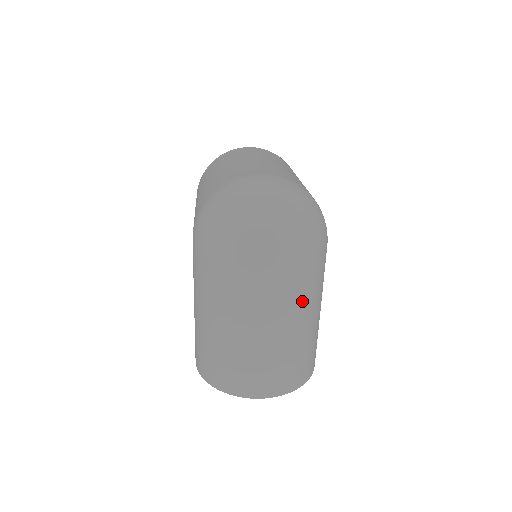
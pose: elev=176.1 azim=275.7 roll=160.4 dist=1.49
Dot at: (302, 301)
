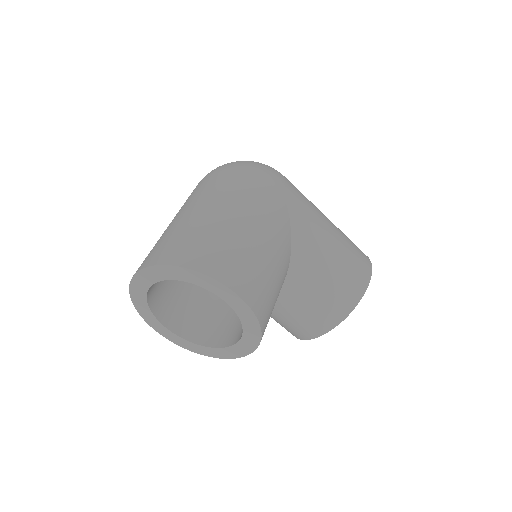
Dot at: (211, 193)
